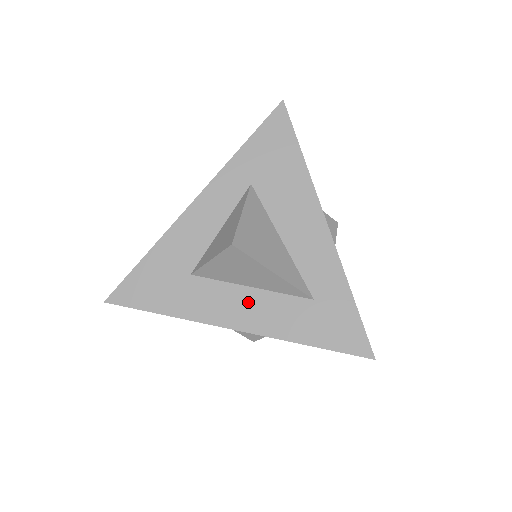
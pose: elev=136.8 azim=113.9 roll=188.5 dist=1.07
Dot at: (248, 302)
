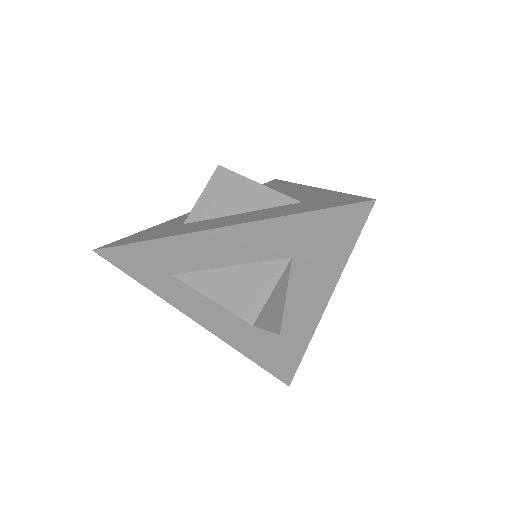
Dot at: (235, 218)
